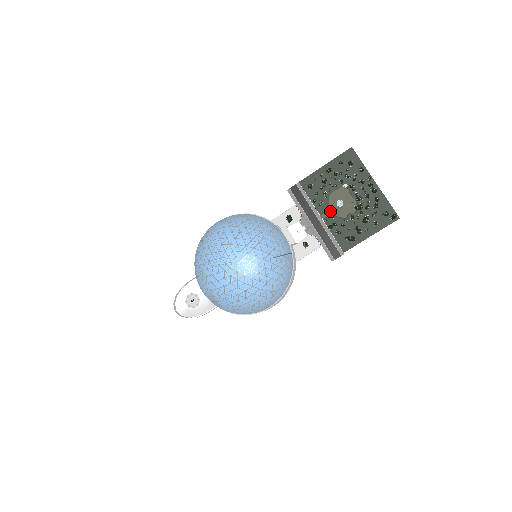
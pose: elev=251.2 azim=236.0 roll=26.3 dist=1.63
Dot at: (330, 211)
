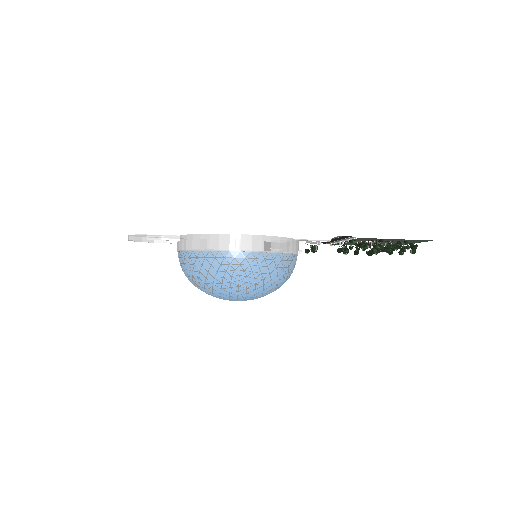
Dot at: (354, 241)
